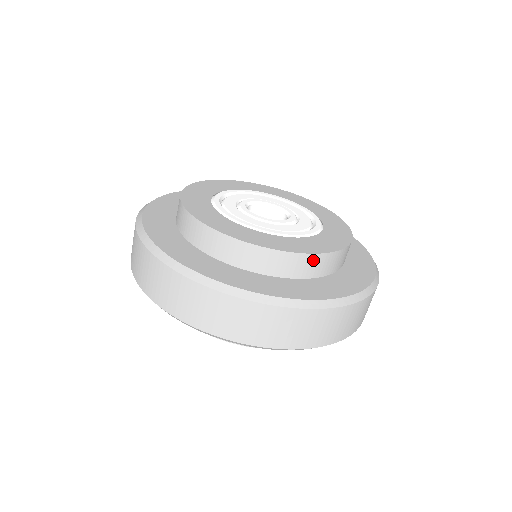
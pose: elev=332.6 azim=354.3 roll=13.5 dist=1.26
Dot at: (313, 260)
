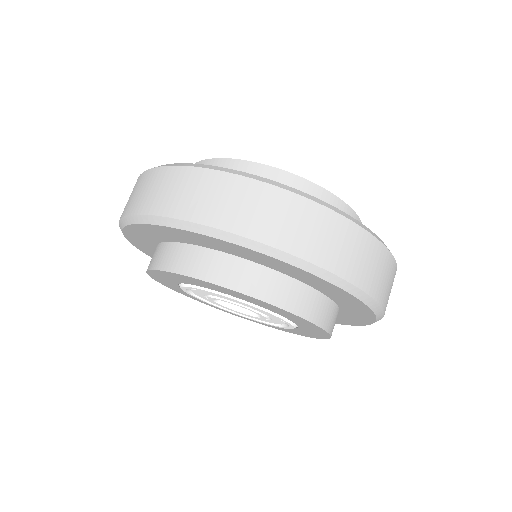
Dot at: (342, 209)
